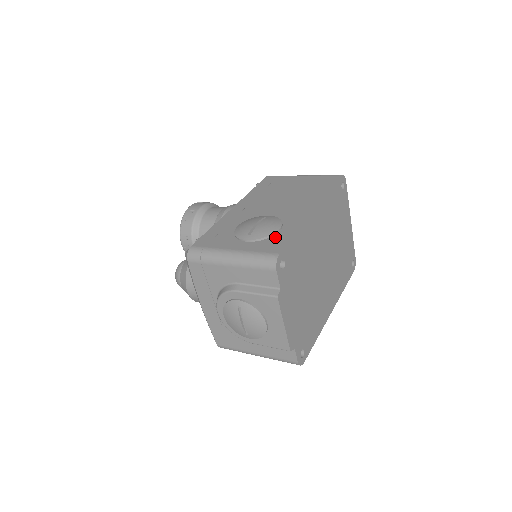
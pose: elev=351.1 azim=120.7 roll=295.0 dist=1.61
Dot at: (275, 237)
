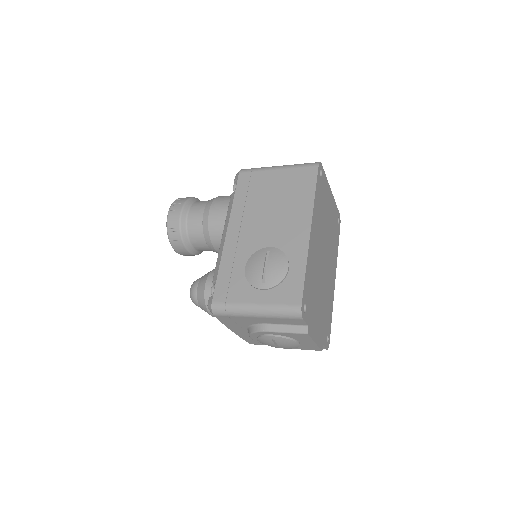
Dot at: (288, 280)
